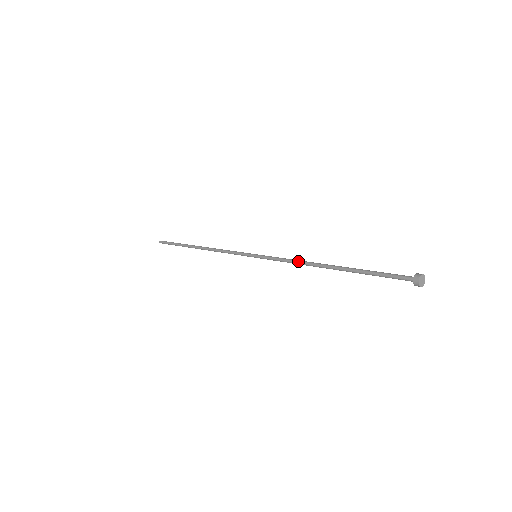
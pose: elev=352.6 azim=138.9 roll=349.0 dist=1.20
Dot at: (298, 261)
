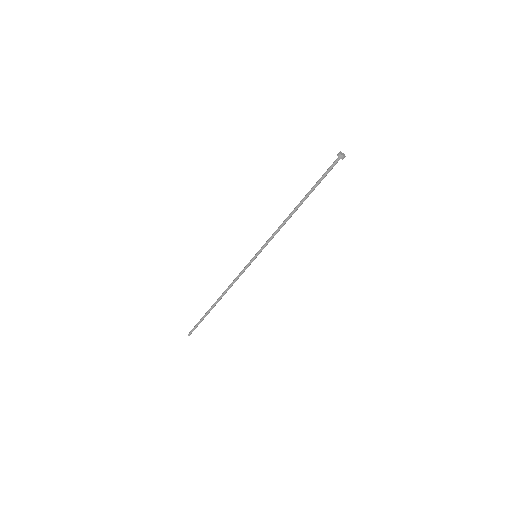
Dot at: (280, 225)
